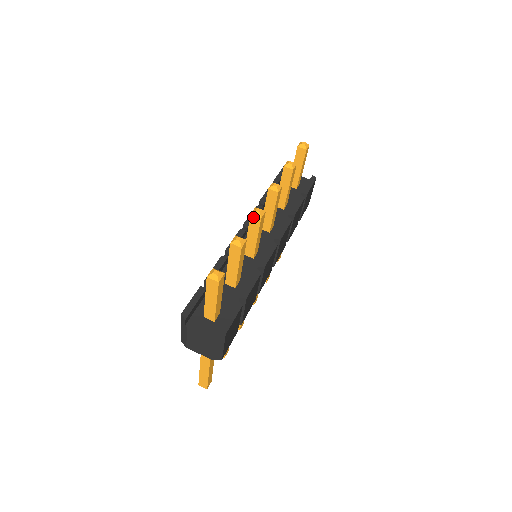
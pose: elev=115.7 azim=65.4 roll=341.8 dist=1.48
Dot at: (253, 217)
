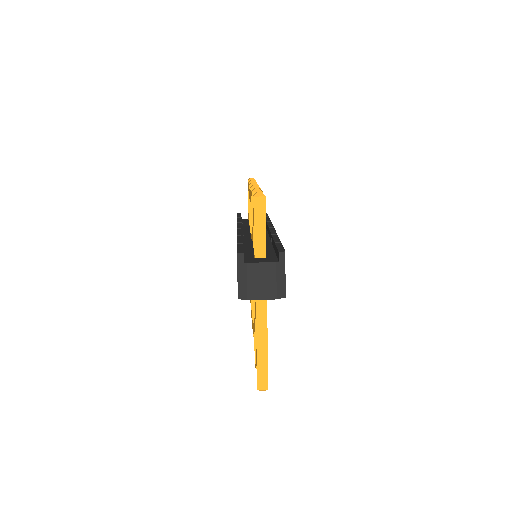
Dot at: occluded
